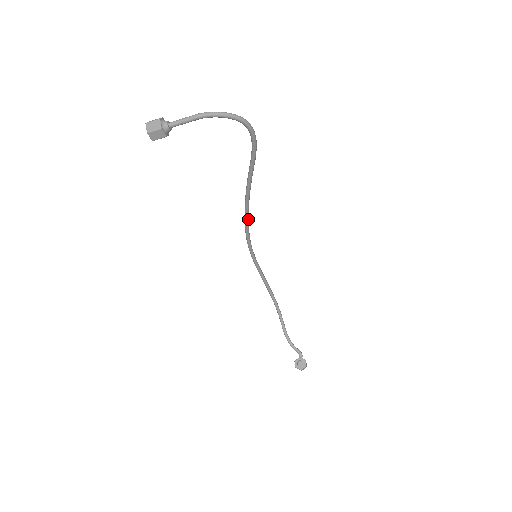
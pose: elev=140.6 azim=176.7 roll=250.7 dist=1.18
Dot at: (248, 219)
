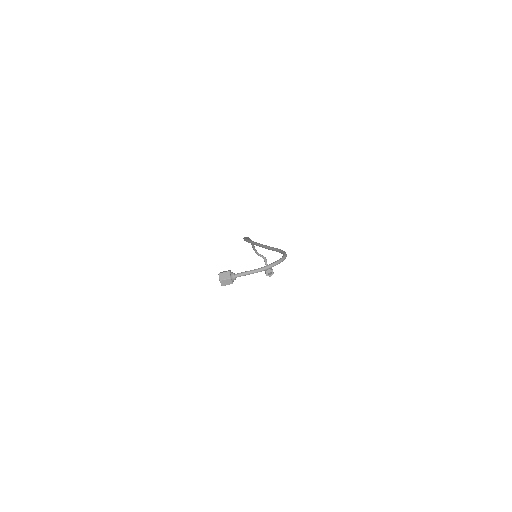
Dot at: occluded
